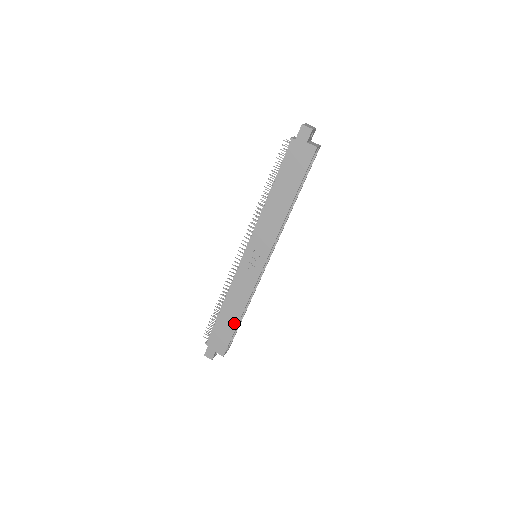
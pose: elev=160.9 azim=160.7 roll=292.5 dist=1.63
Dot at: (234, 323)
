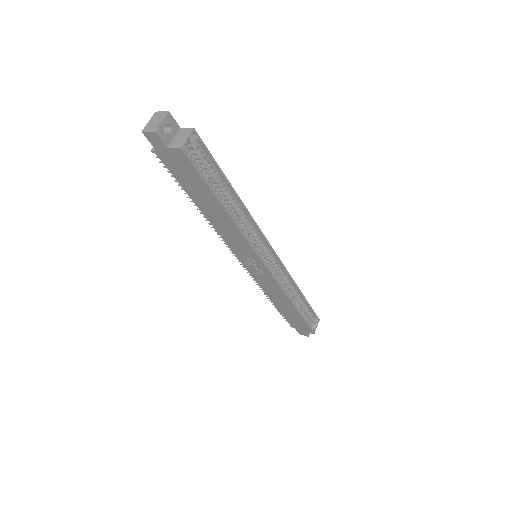
Dot at: (295, 312)
